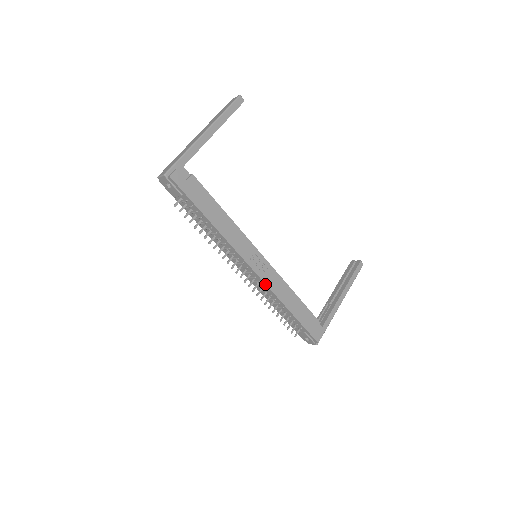
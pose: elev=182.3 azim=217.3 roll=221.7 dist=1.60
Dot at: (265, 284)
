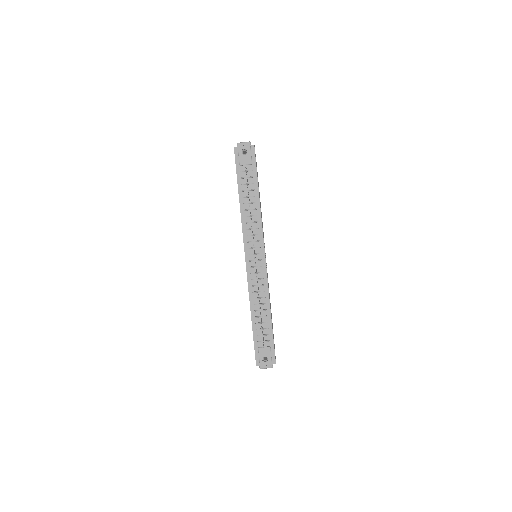
Dot at: occluded
